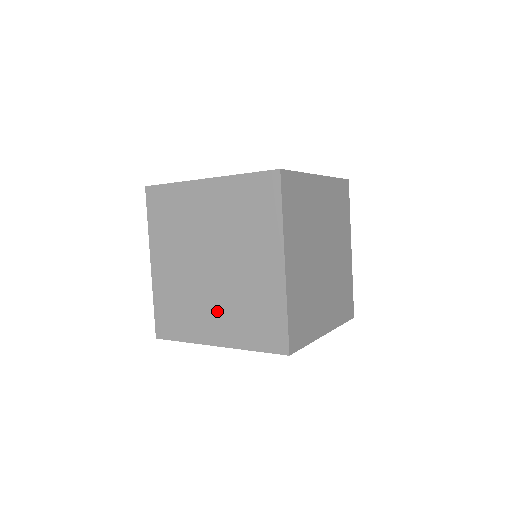
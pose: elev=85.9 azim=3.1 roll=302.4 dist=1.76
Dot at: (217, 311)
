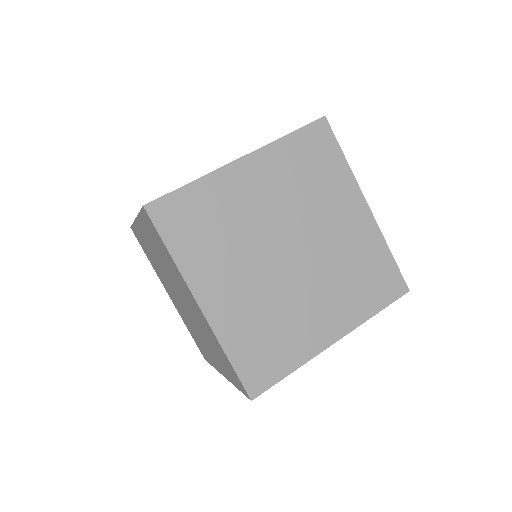
Dot at: occluded
